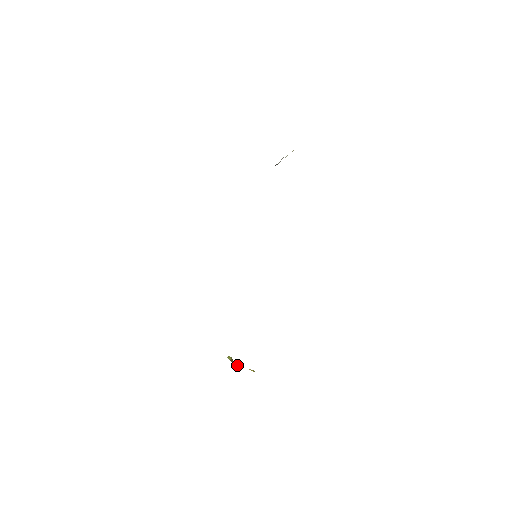
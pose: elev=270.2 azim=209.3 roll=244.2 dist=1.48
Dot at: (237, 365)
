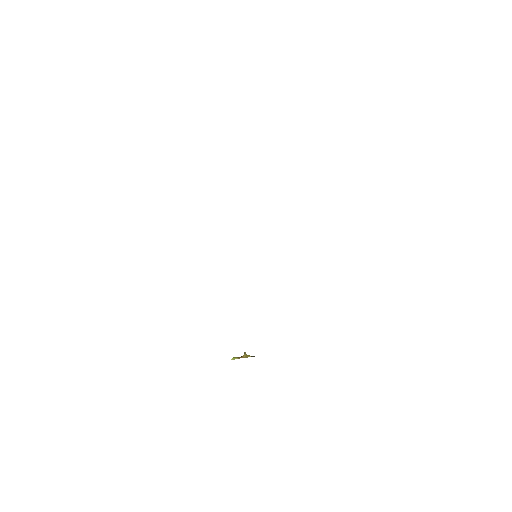
Dot at: (248, 355)
